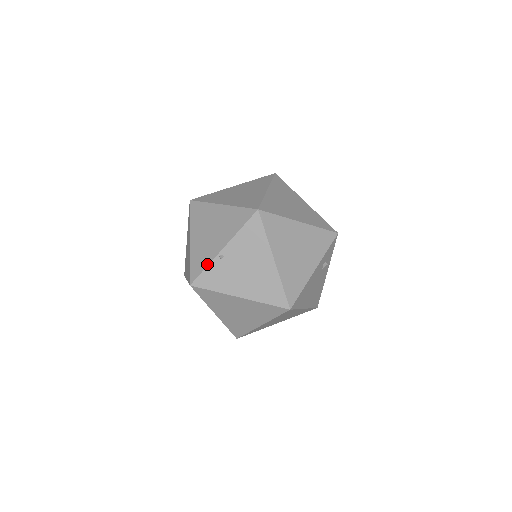
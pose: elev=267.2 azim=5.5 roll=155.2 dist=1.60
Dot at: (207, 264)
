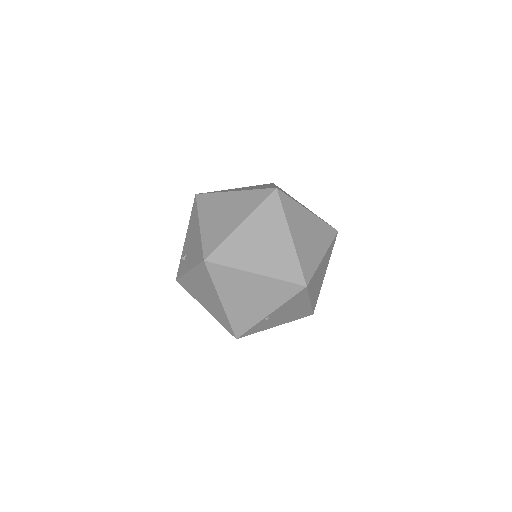
Dot at: (253, 325)
